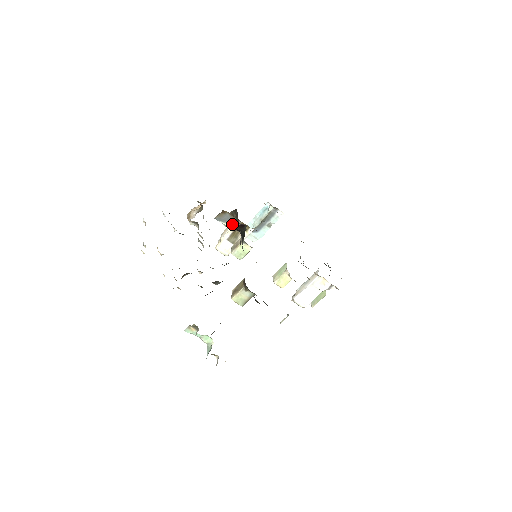
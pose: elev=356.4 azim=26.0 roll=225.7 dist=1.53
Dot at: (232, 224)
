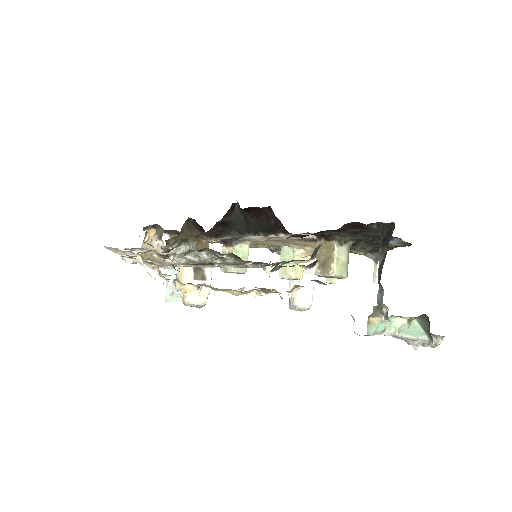
Dot at: occluded
